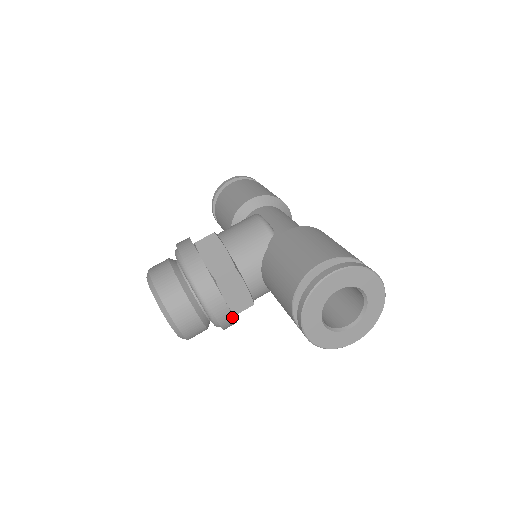
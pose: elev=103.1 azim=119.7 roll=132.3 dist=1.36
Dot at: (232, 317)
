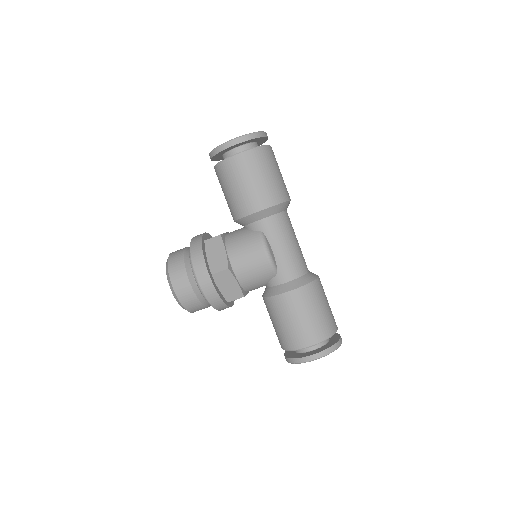
Dot at: occluded
